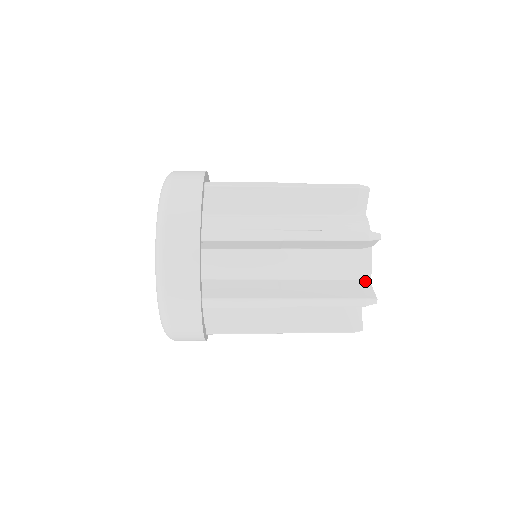
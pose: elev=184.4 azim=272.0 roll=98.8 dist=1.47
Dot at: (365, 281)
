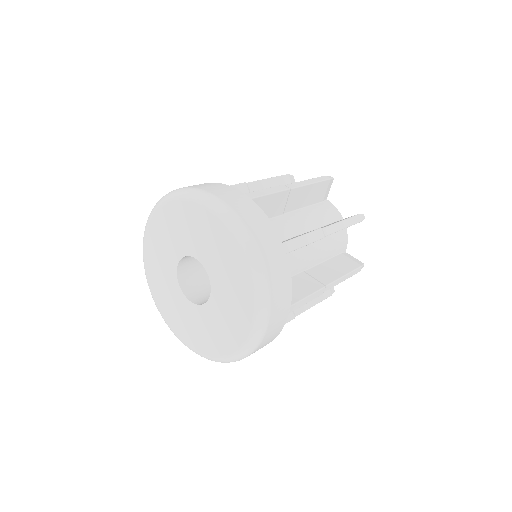
Dot at: (344, 253)
